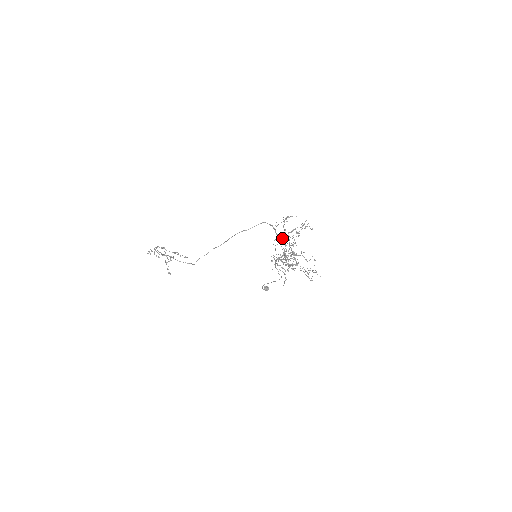
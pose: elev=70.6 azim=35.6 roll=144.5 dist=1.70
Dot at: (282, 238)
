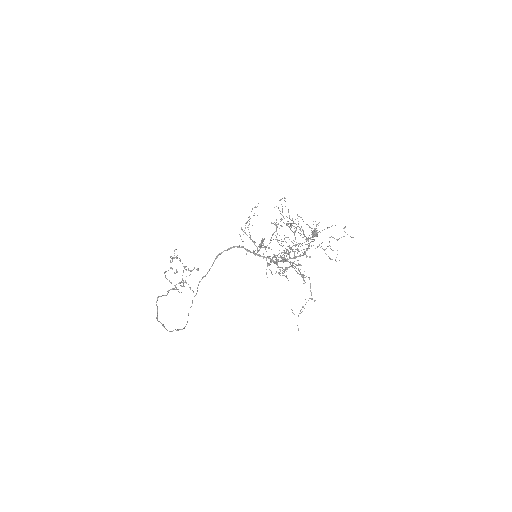
Dot at: (257, 254)
